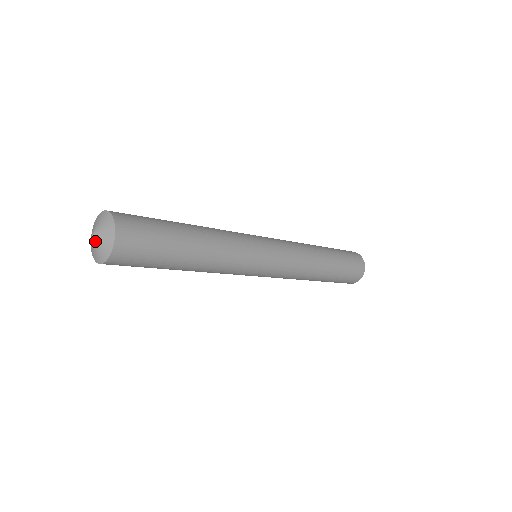
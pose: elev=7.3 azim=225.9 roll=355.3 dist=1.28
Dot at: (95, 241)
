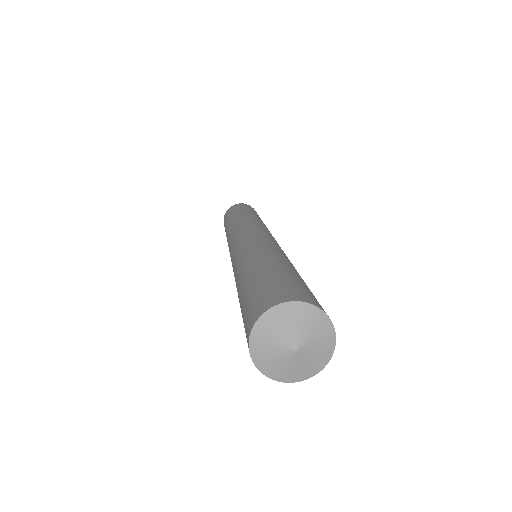
Dot at: (292, 359)
